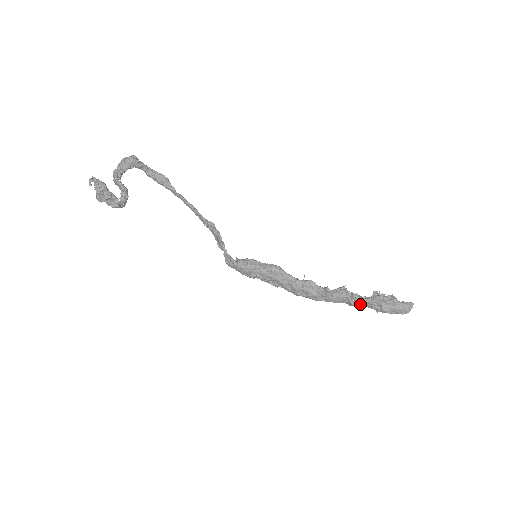
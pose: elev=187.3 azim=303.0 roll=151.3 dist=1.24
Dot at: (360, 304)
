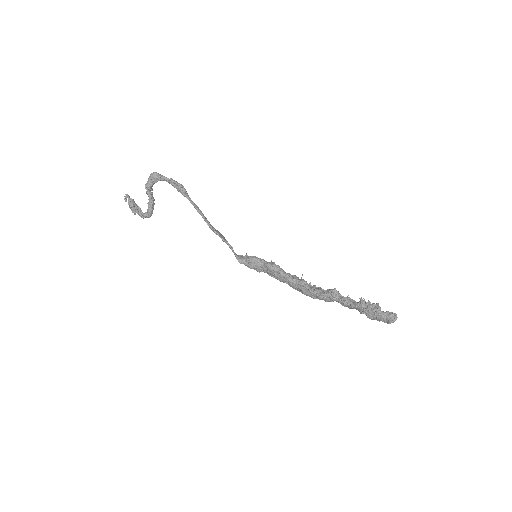
Dot at: (350, 307)
